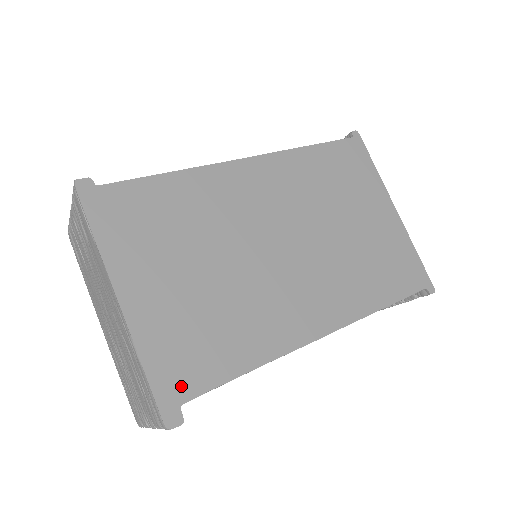
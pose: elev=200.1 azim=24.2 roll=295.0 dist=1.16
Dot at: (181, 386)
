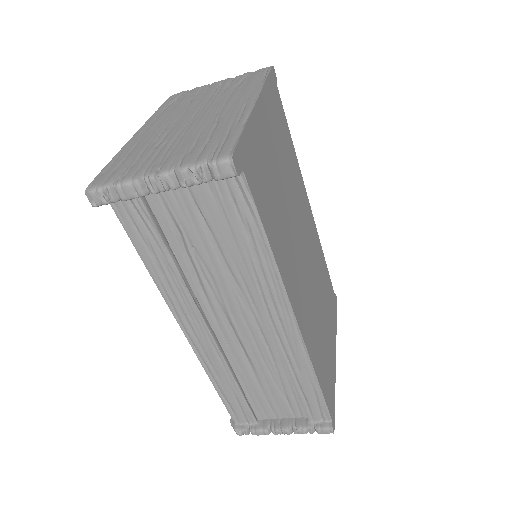
Dot at: (249, 169)
